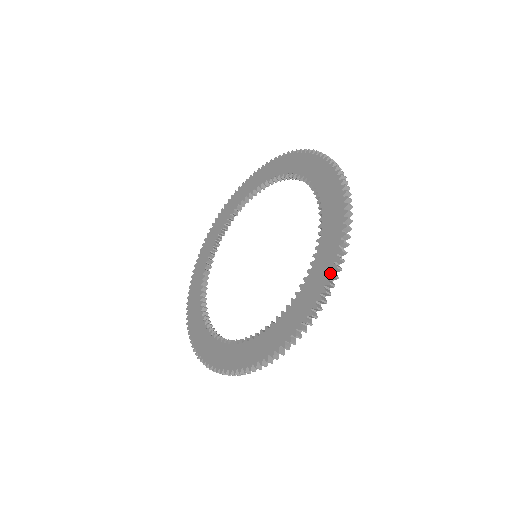
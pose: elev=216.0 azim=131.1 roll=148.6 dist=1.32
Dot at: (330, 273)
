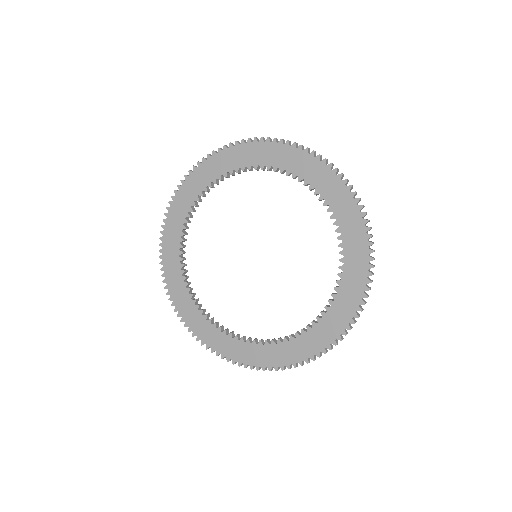
Dot at: (369, 258)
